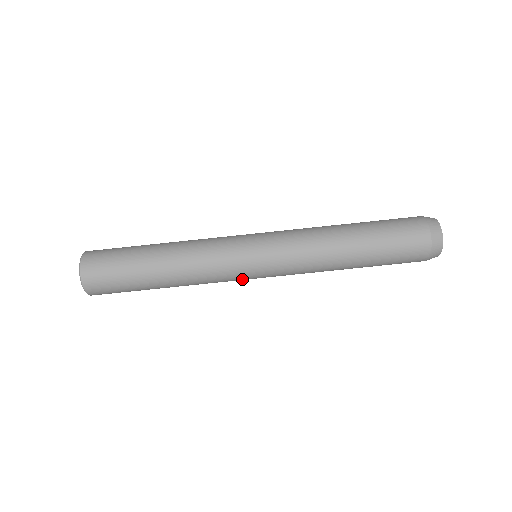
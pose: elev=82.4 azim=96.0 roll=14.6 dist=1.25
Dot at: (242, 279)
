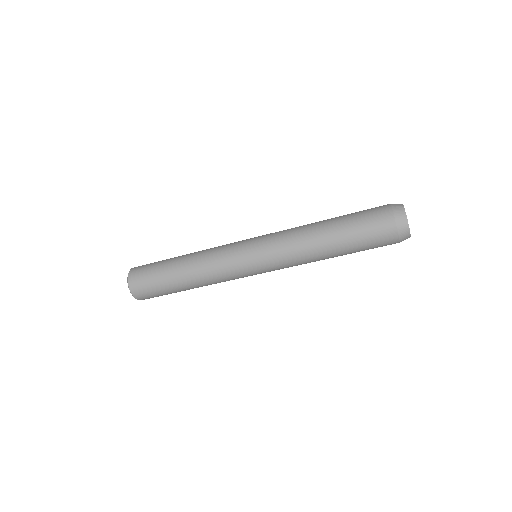
Dot at: occluded
